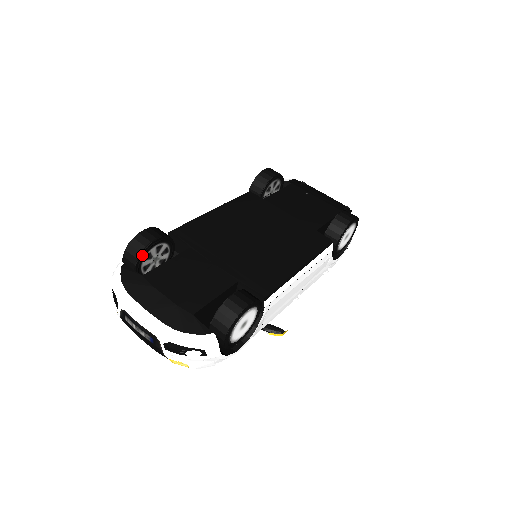
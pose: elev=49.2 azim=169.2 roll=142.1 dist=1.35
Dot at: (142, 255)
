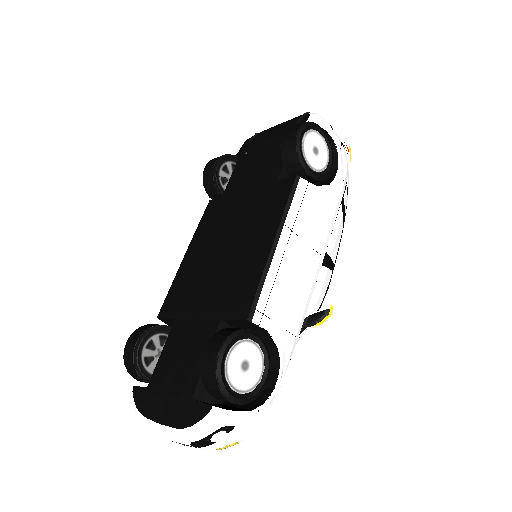
Dot at: (138, 367)
